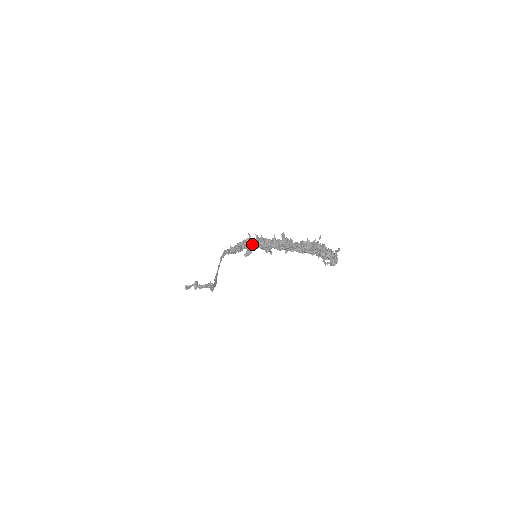
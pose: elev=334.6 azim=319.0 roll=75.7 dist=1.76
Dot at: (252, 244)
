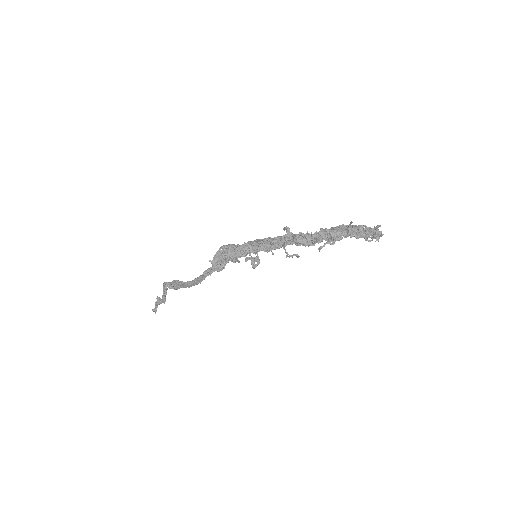
Dot at: (251, 252)
